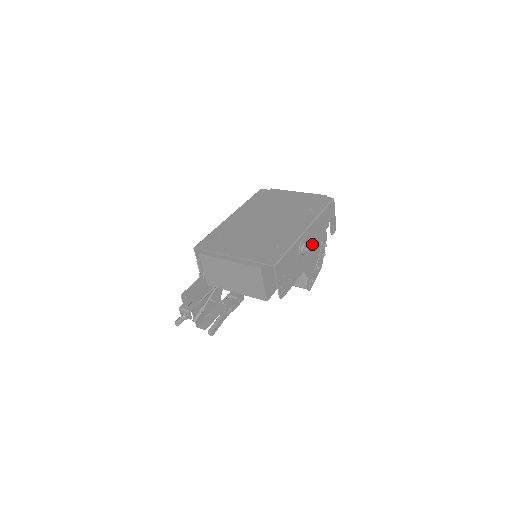
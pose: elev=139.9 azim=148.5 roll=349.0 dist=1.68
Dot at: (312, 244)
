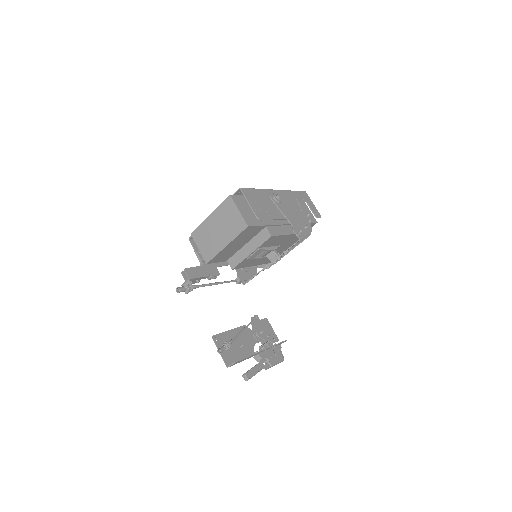
Dot at: (288, 204)
